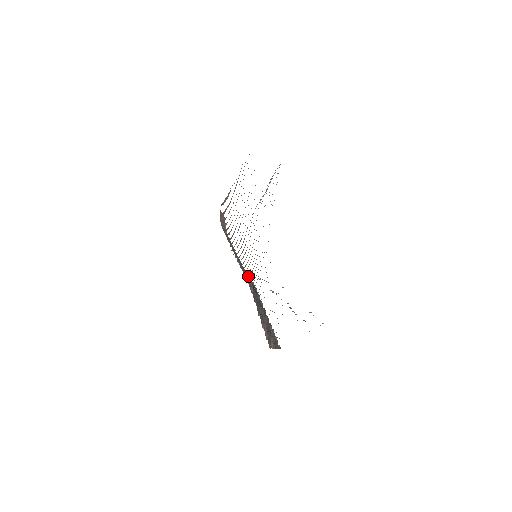
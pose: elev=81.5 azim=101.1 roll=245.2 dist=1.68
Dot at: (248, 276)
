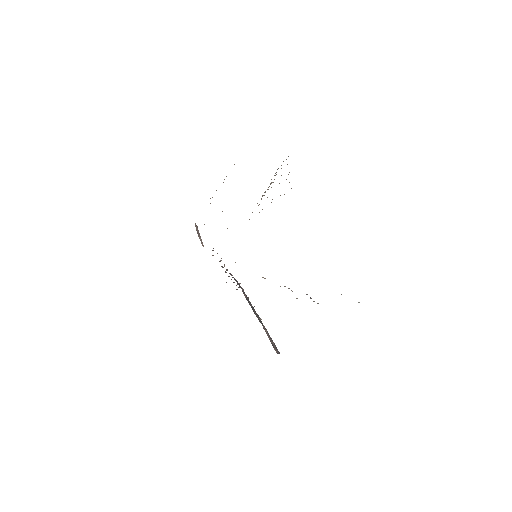
Dot at: occluded
